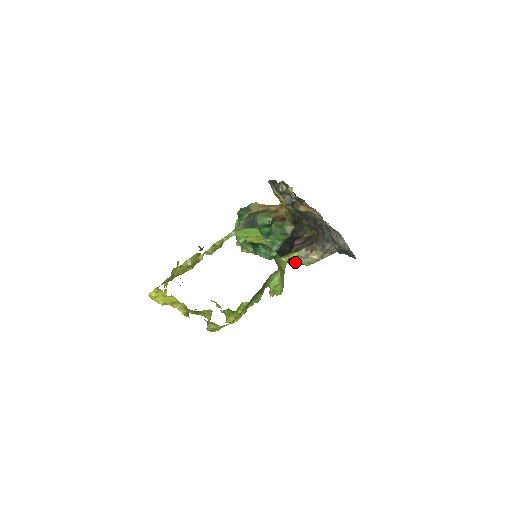
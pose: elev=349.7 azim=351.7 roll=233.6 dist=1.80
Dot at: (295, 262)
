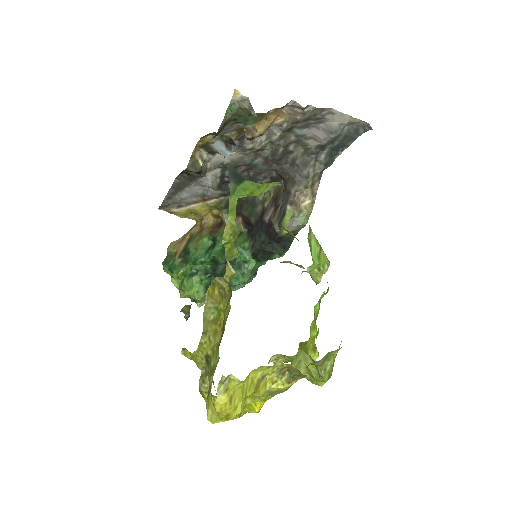
Dot at: (285, 242)
